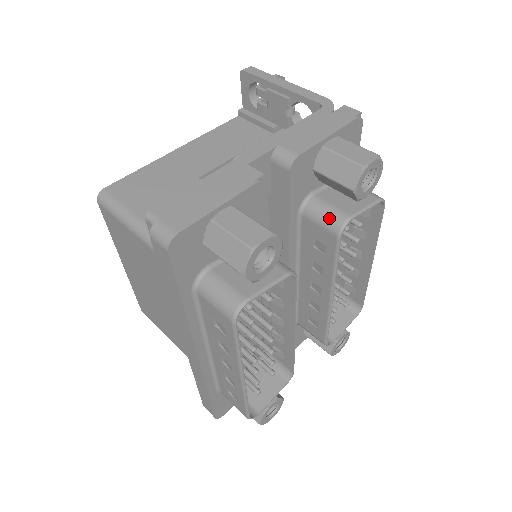
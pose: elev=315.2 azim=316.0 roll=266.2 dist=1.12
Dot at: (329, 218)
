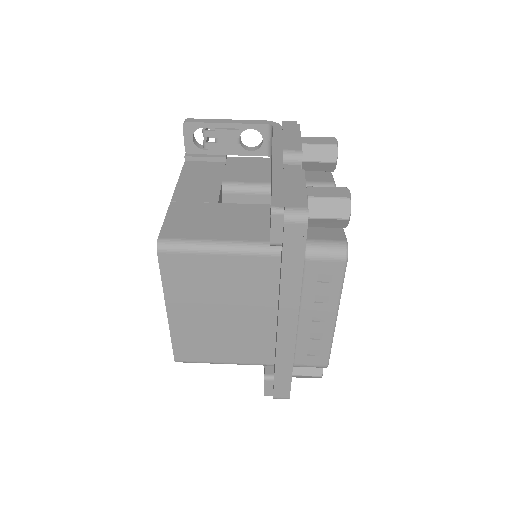
Dot at: occluded
